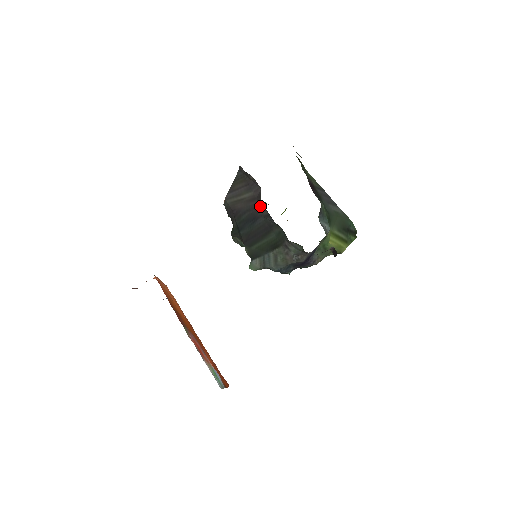
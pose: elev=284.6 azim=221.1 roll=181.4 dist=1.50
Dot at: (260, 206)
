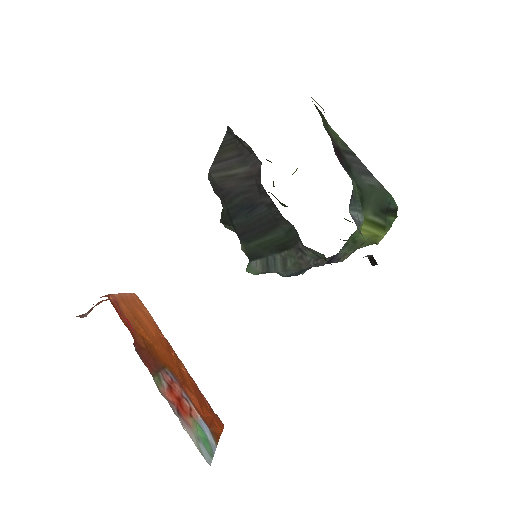
Dot at: (260, 189)
